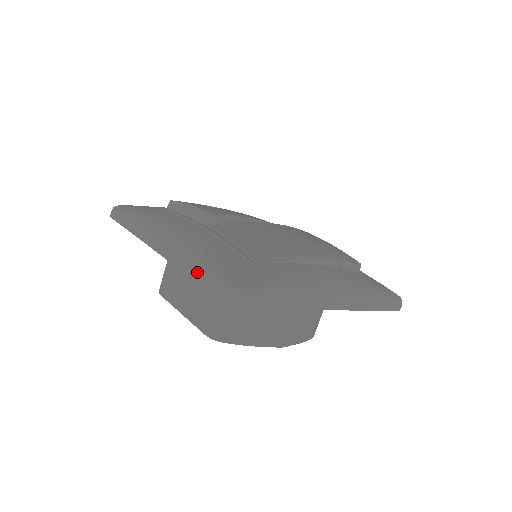
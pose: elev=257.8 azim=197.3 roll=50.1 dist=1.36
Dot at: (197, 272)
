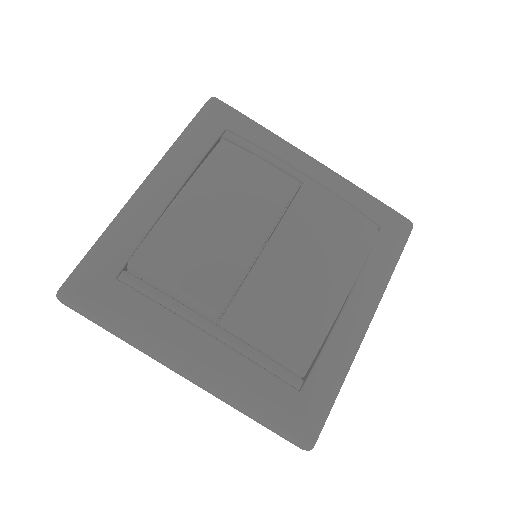
Dot at: (254, 419)
